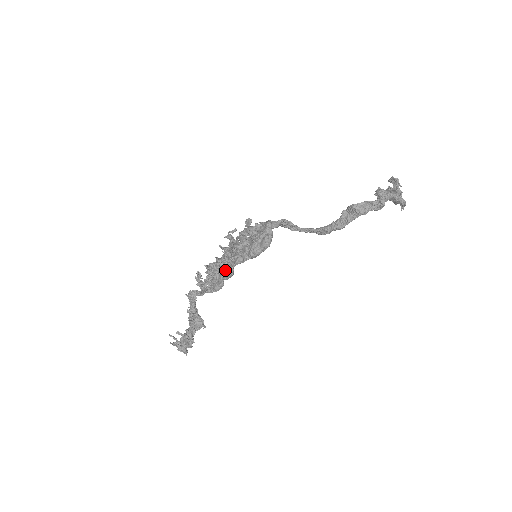
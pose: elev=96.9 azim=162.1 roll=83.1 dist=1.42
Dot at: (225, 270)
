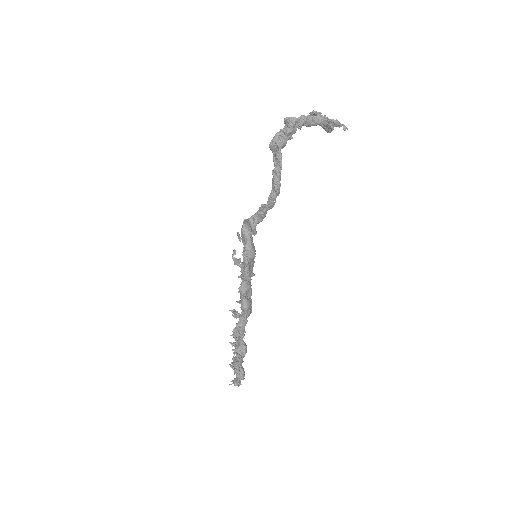
Dot at: occluded
